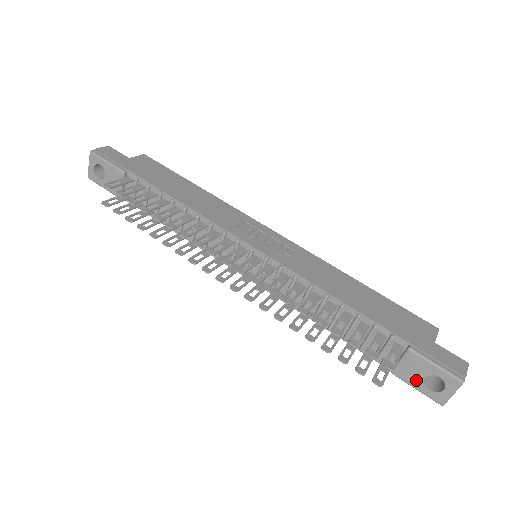
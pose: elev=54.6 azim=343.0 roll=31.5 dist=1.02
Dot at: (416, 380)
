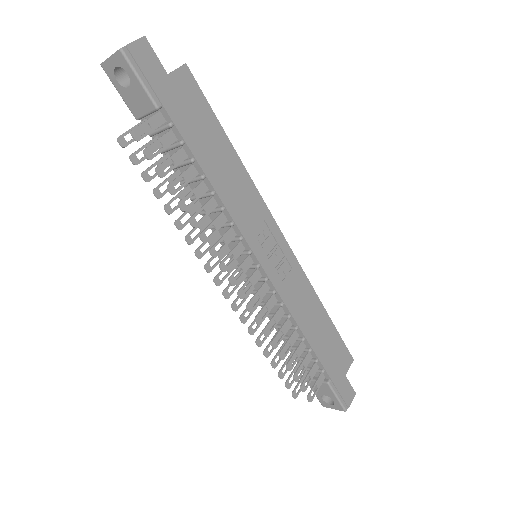
Dot at: (318, 392)
